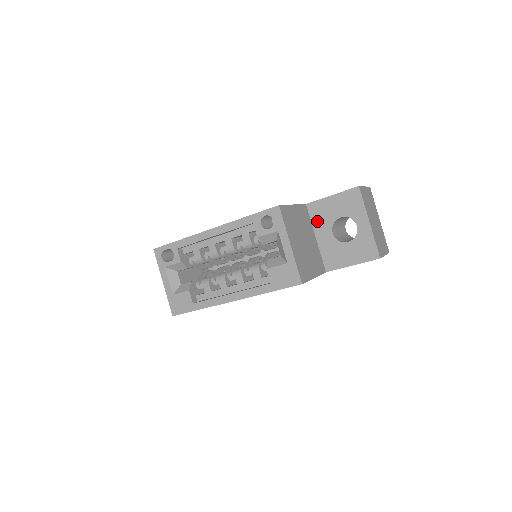
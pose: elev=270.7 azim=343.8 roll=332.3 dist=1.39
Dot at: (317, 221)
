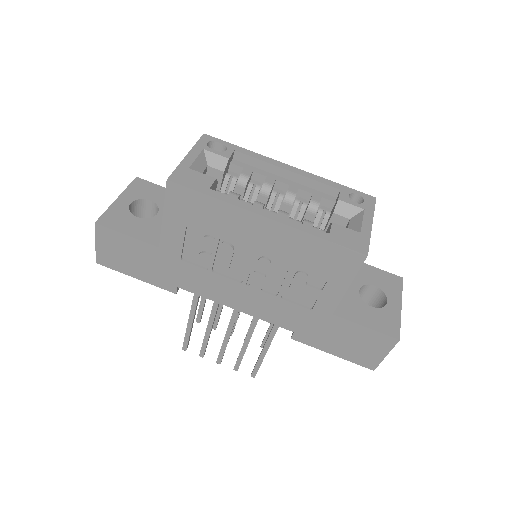
Dot at: occluded
